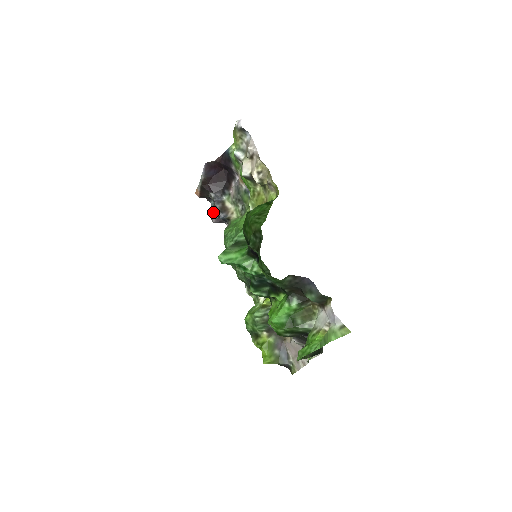
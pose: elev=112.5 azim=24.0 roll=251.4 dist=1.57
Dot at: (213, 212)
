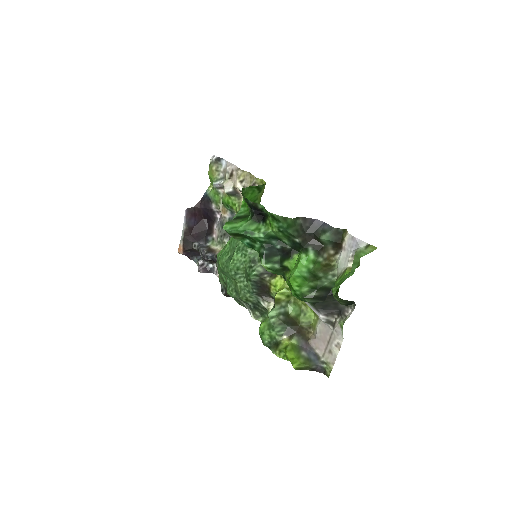
Dot at: (199, 264)
